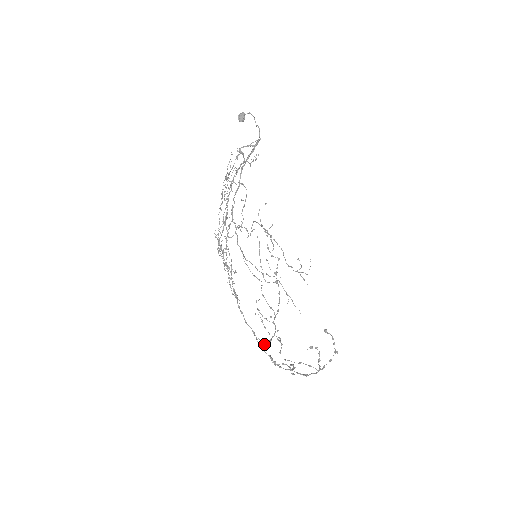
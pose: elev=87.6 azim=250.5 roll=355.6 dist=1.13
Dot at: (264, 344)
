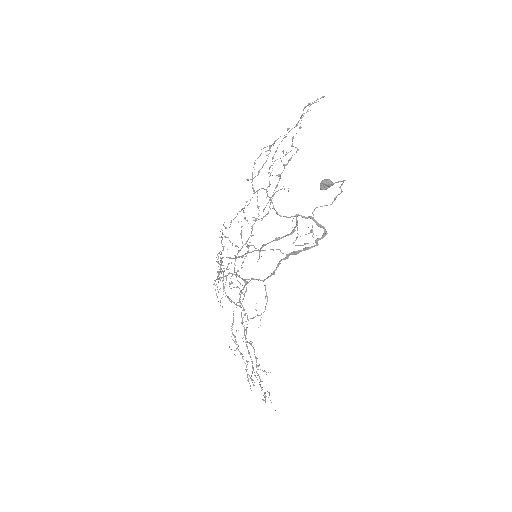
Dot at: (231, 263)
